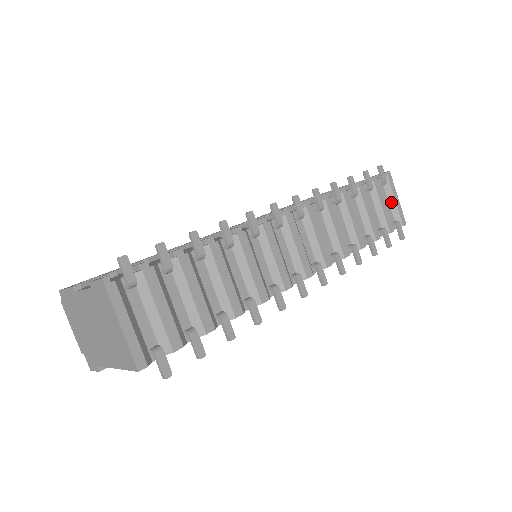
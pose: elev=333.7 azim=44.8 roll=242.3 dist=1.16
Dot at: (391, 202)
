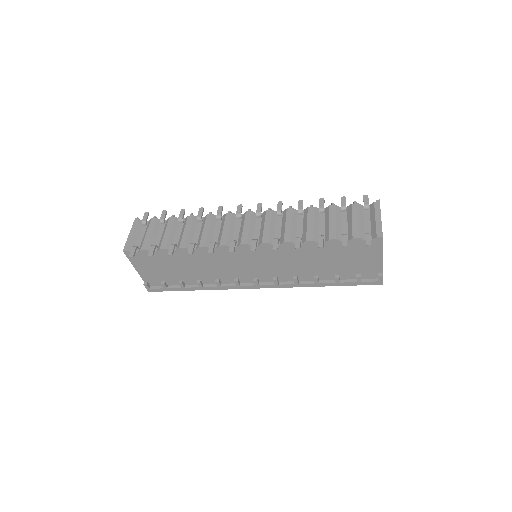
Dot at: (372, 221)
